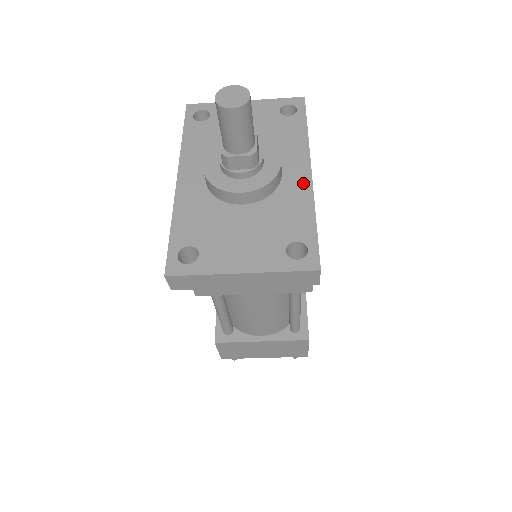
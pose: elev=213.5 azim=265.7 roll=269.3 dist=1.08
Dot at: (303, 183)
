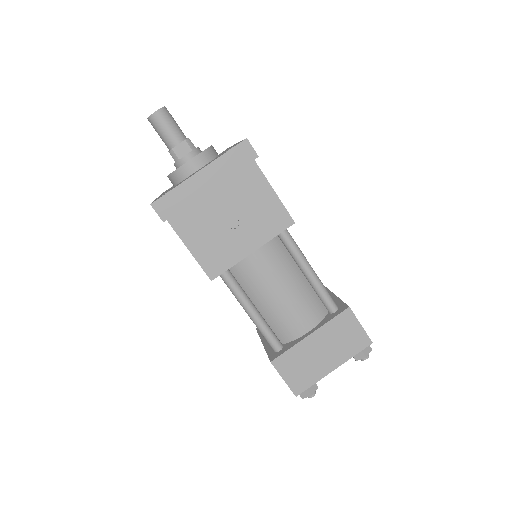
Dot at: occluded
